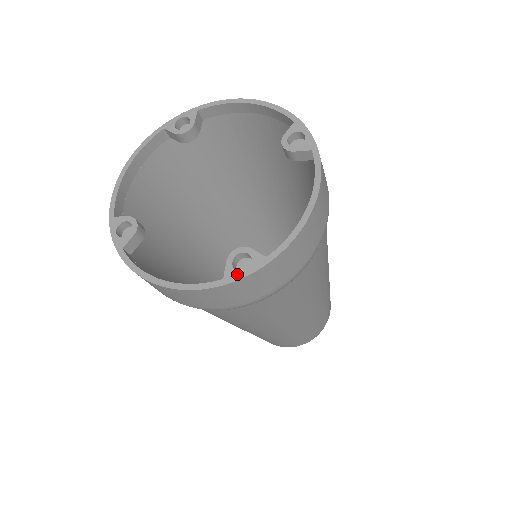
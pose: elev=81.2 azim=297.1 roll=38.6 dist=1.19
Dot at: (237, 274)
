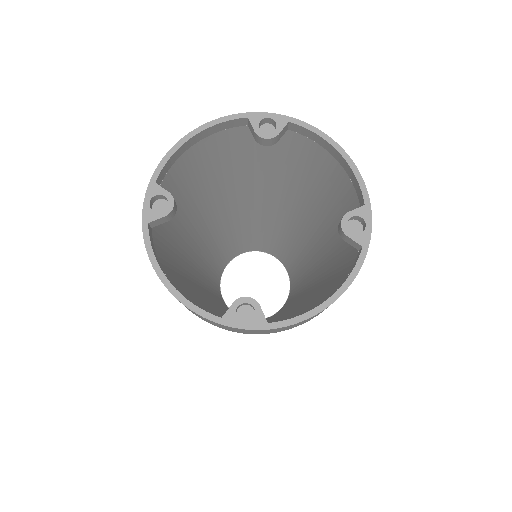
Dot at: (235, 322)
